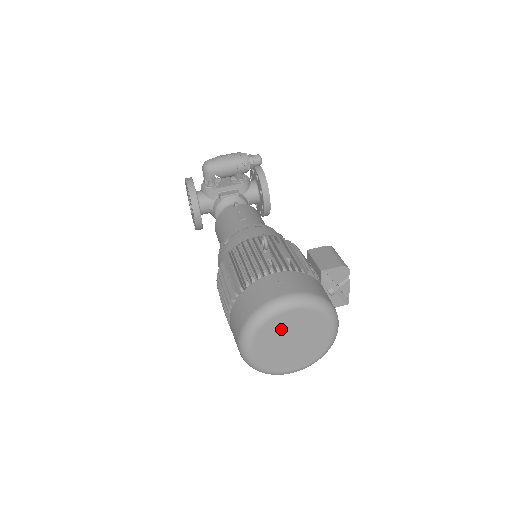
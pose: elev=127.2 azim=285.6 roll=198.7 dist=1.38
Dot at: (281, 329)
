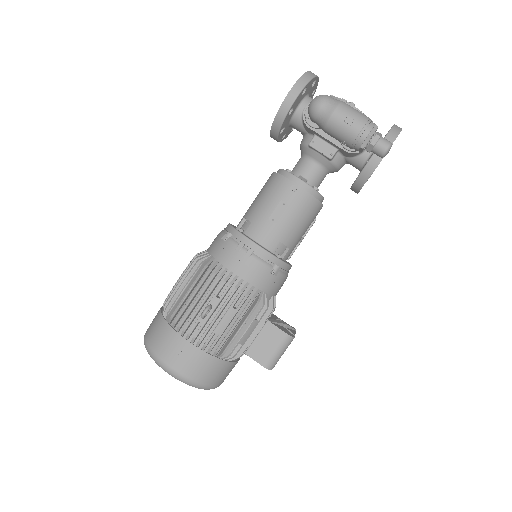
Dot at: occluded
